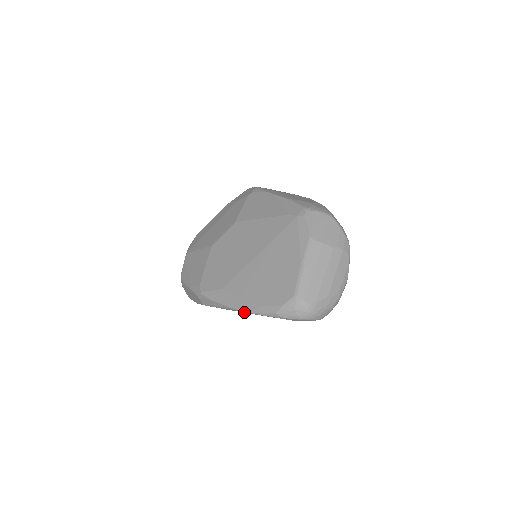
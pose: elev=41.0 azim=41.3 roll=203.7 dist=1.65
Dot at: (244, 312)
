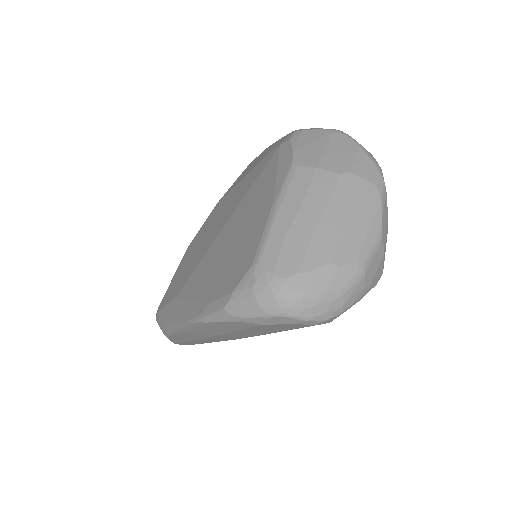
Dot at: (193, 326)
